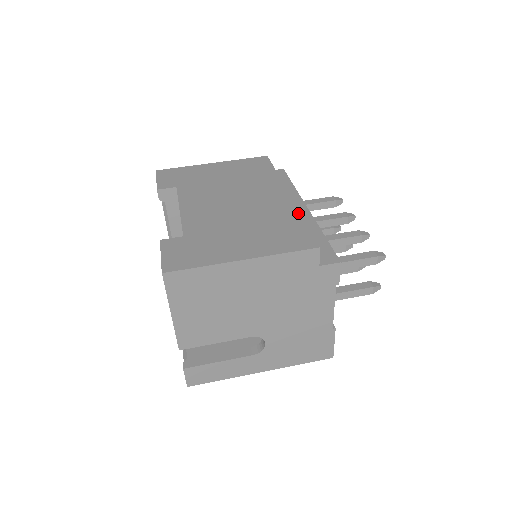
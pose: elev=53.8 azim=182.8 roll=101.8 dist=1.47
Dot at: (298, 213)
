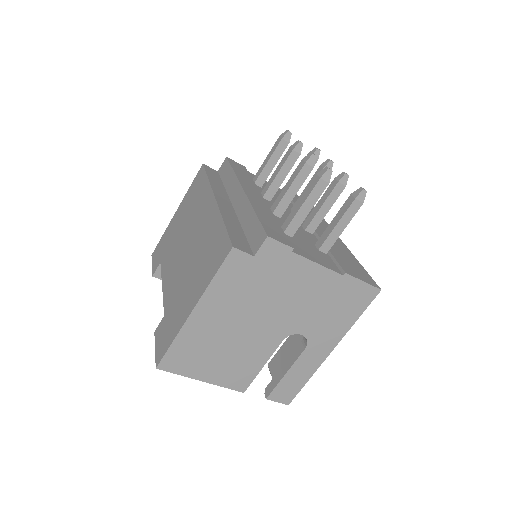
Dot at: (220, 217)
